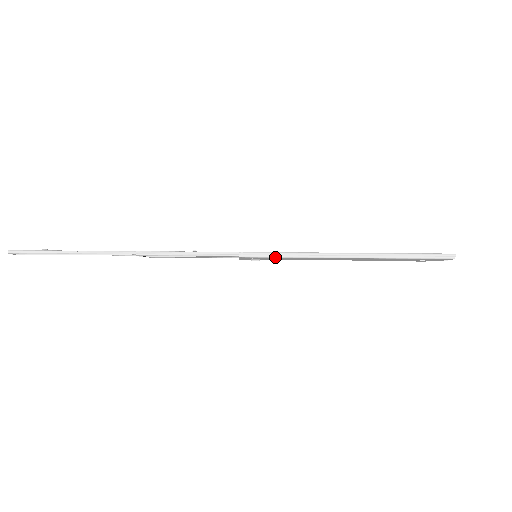
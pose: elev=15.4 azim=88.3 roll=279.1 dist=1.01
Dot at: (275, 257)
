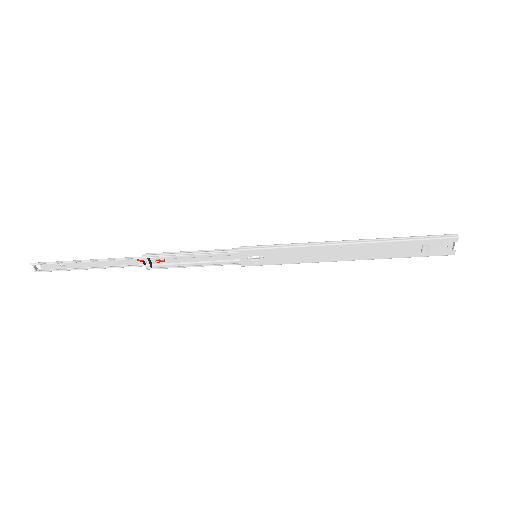
Dot at: (273, 248)
